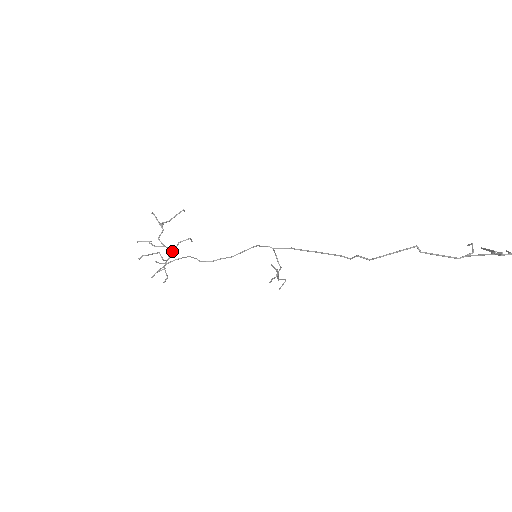
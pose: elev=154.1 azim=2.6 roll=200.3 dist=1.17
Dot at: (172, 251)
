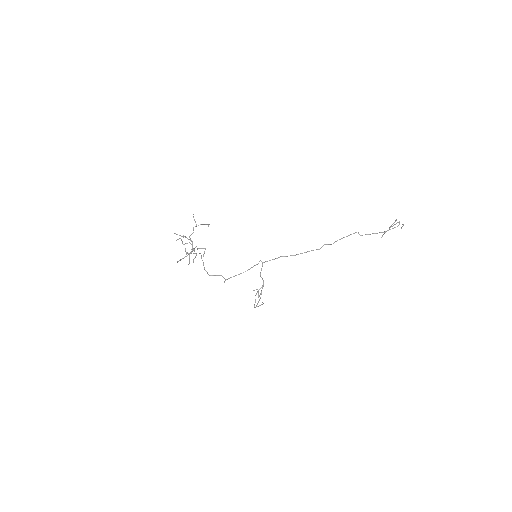
Dot at: occluded
